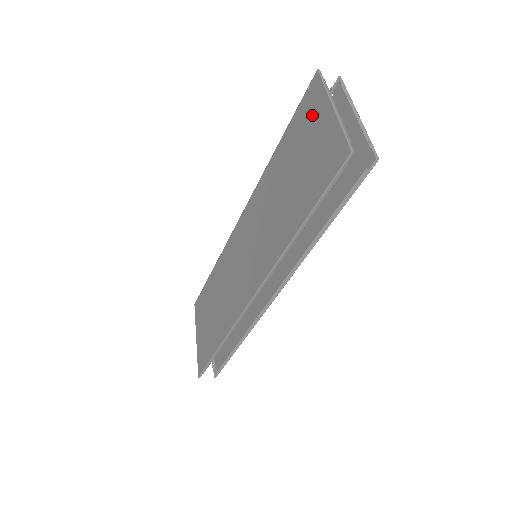
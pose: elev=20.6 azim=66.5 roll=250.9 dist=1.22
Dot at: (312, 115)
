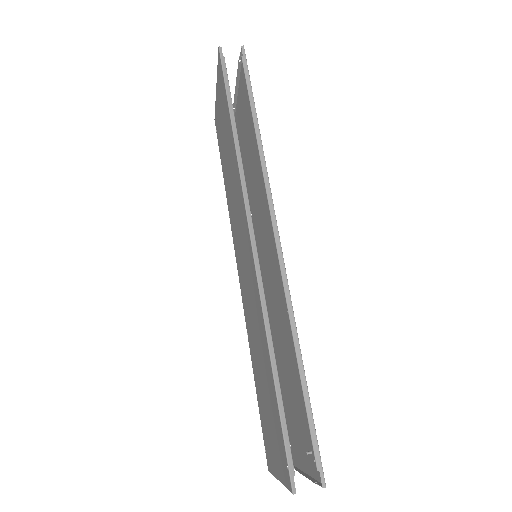
Dot at: (277, 451)
